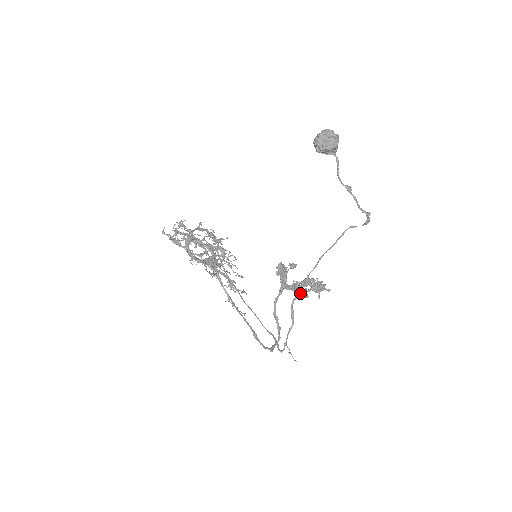
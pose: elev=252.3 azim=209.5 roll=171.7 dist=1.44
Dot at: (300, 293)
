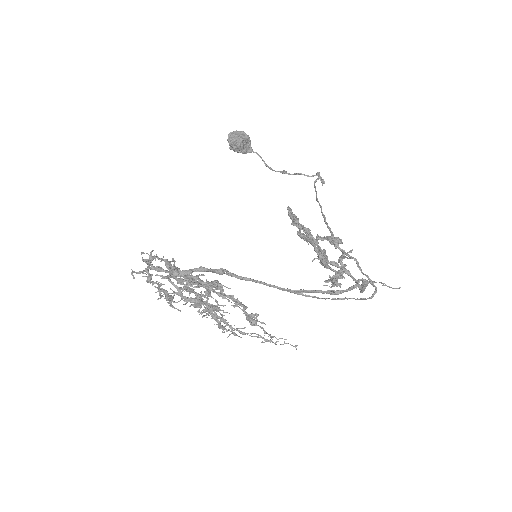
Dot at: (331, 241)
